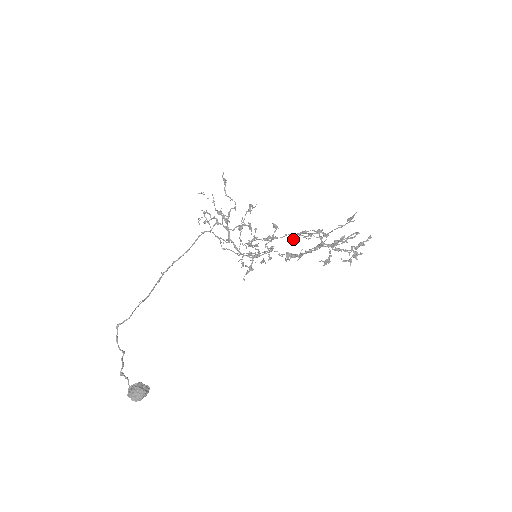
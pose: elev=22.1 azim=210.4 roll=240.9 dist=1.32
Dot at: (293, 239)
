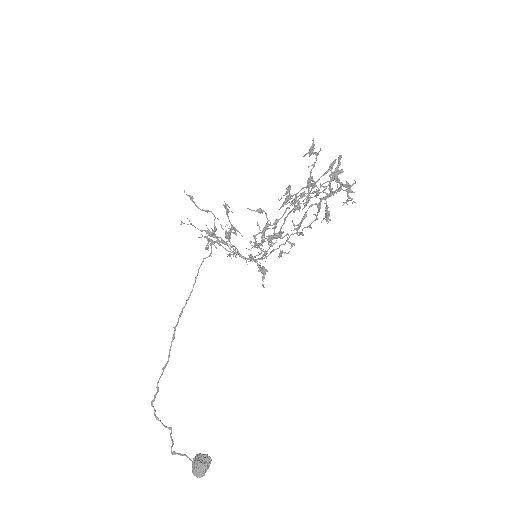
Dot at: (294, 211)
